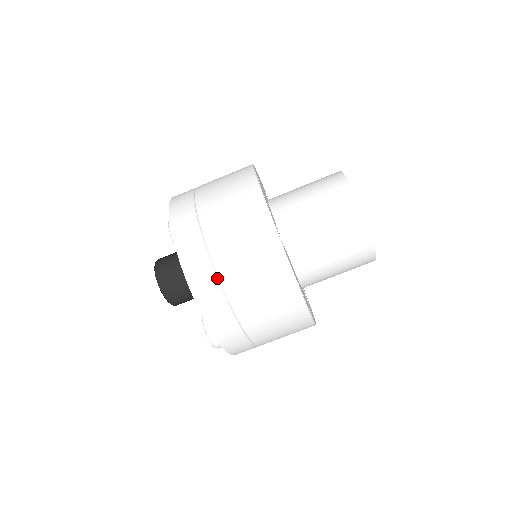
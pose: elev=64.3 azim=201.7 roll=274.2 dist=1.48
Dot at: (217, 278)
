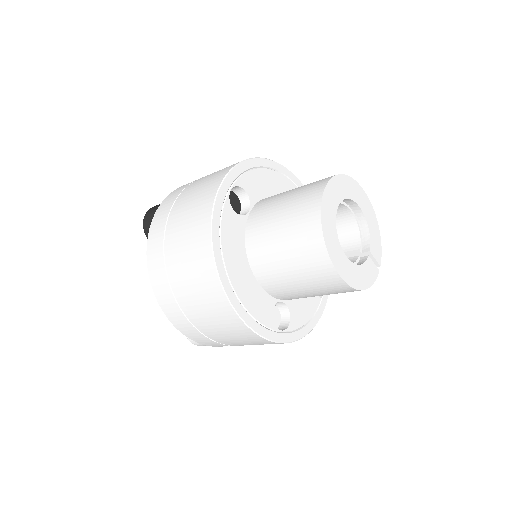
Dot at: (170, 211)
